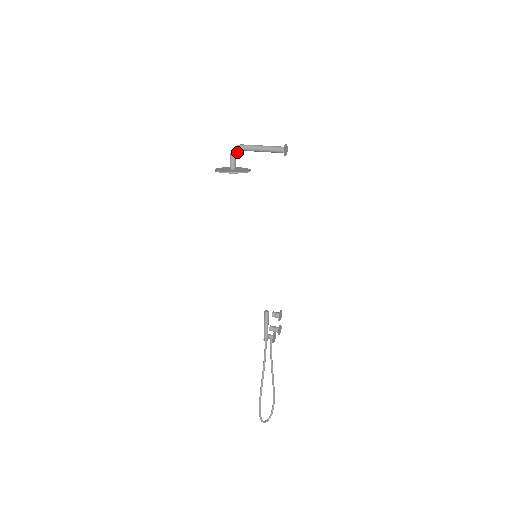
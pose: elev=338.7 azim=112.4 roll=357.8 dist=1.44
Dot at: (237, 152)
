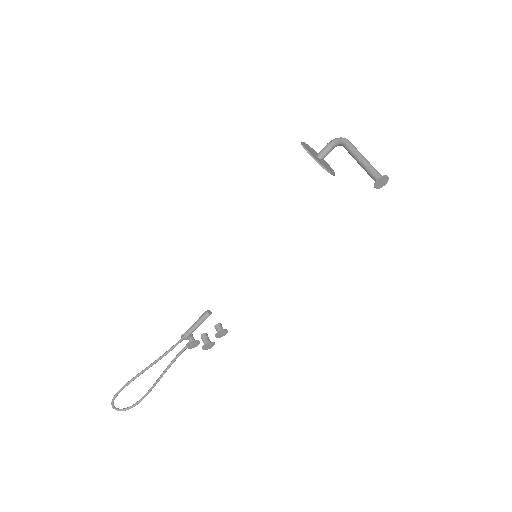
Dot at: (338, 145)
